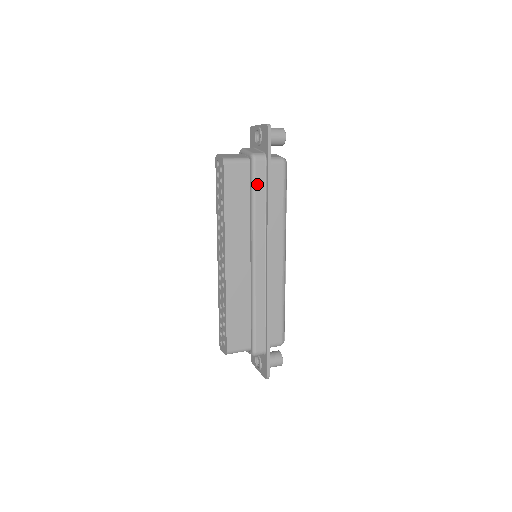
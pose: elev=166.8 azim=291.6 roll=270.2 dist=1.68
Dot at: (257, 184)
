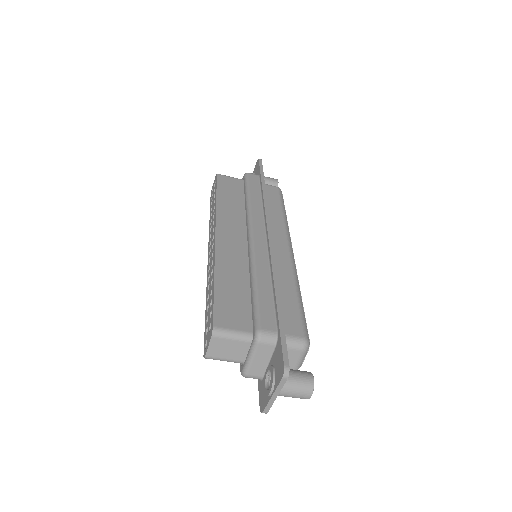
Dot at: (251, 186)
